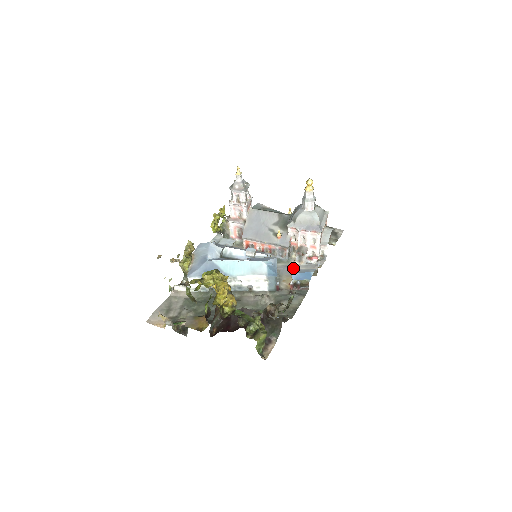
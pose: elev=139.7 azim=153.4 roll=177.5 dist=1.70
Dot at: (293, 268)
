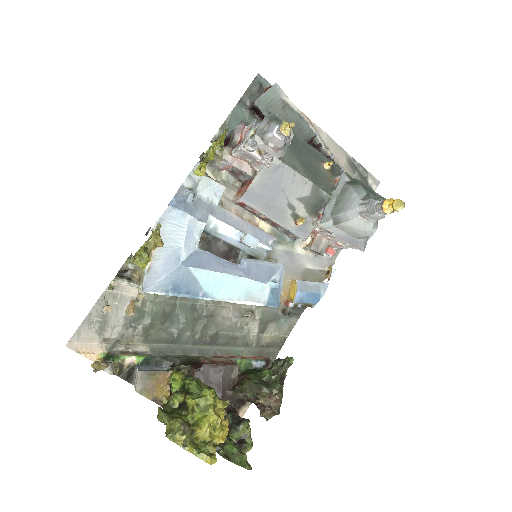
Dot at: (296, 260)
